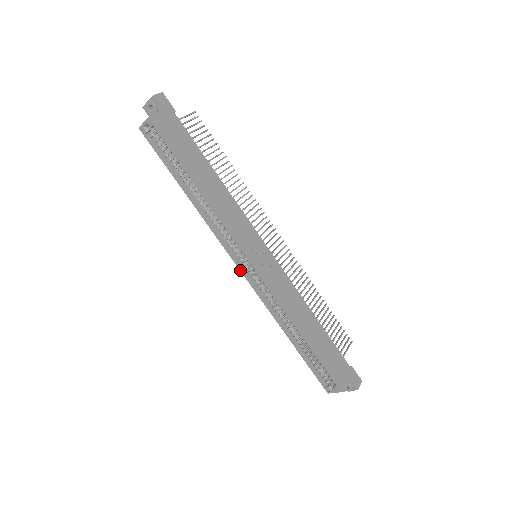
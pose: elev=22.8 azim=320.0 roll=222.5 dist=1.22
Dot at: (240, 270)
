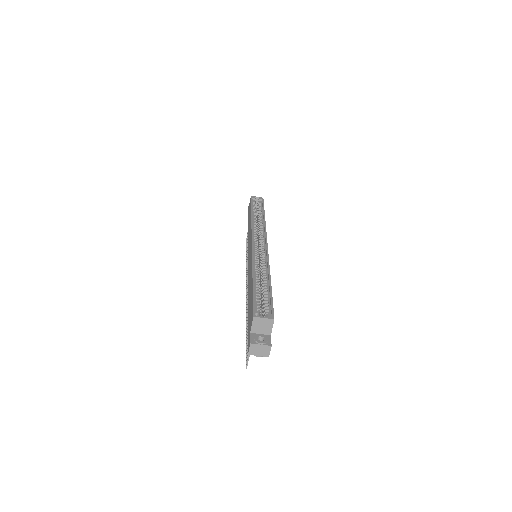
Dot at: (252, 241)
